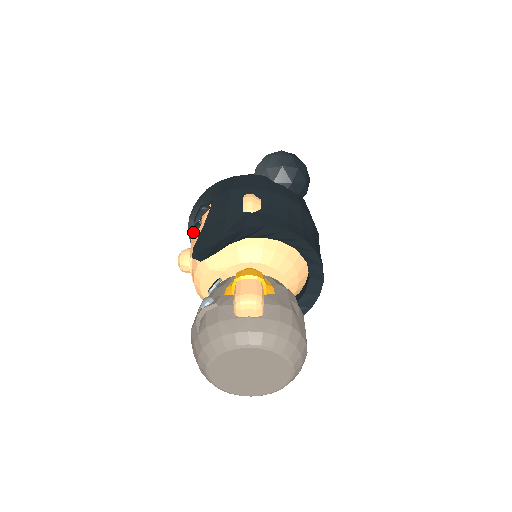
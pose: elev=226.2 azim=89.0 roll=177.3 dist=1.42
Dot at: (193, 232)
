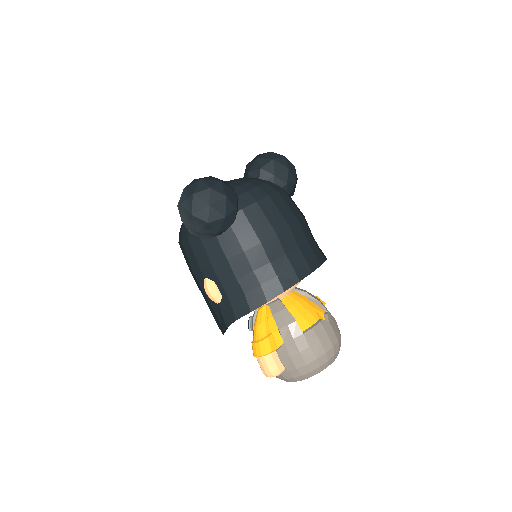
Dot at: occluded
